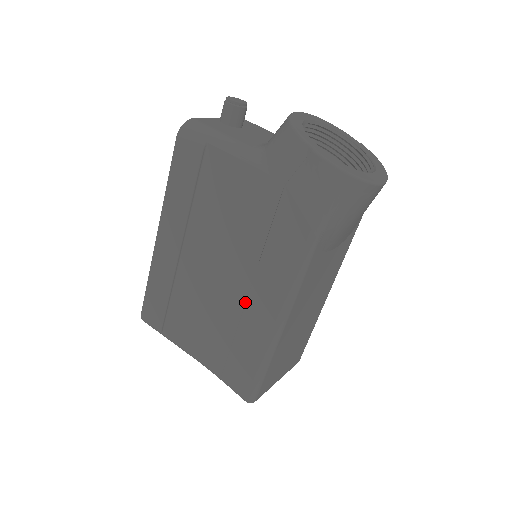
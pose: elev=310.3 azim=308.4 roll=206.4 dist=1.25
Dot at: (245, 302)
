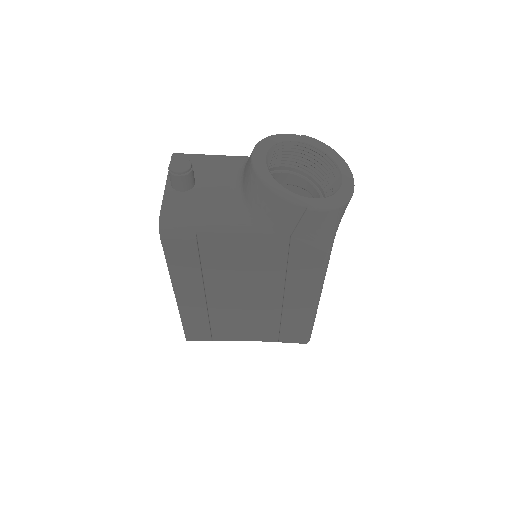
Dot at: (281, 303)
